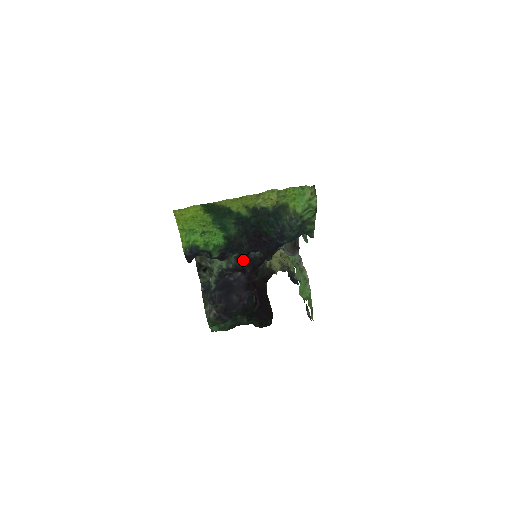
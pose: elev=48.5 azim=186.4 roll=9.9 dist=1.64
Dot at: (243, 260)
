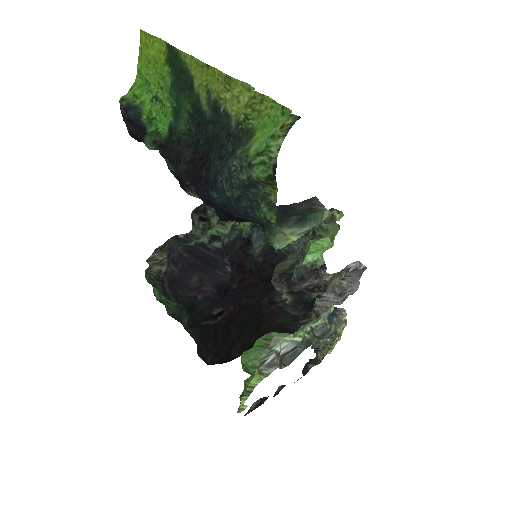
Dot at: (238, 244)
